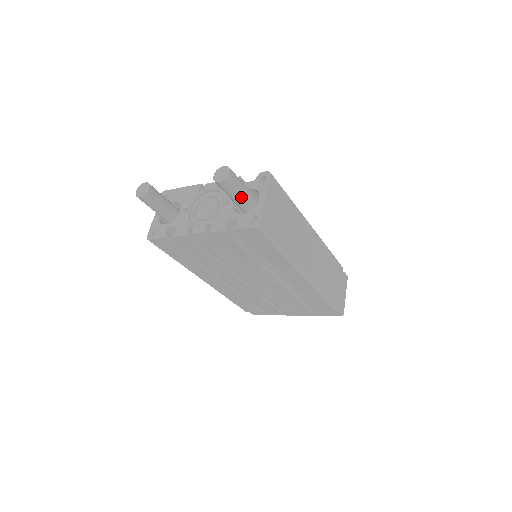
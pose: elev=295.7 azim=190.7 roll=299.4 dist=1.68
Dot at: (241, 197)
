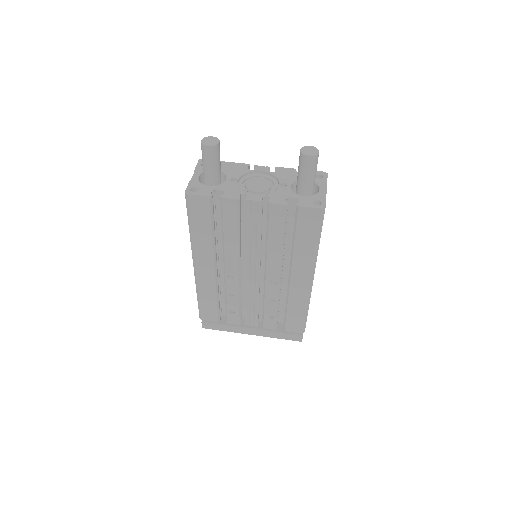
Dot at: (312, 180)
